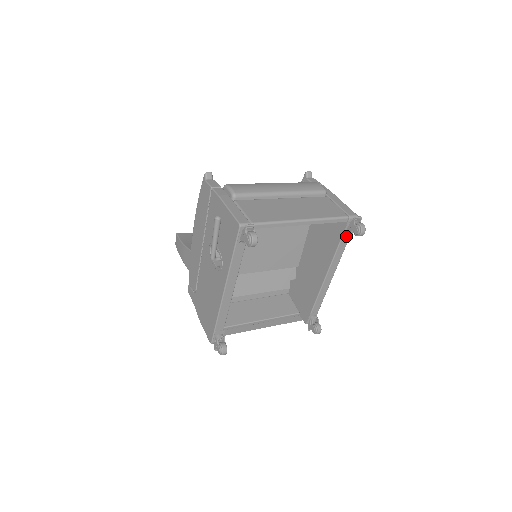
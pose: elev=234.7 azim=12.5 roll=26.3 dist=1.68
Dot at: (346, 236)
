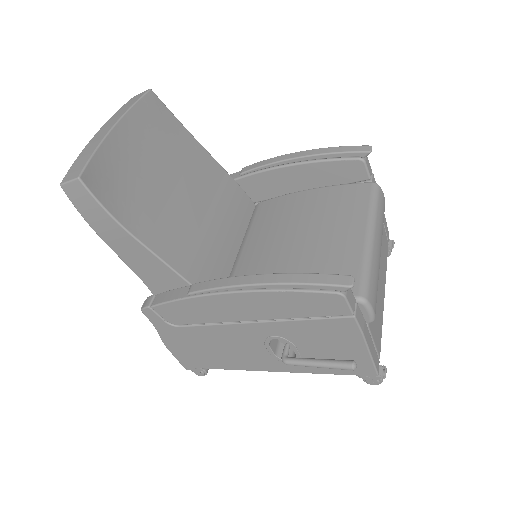
Dot at: occluded
